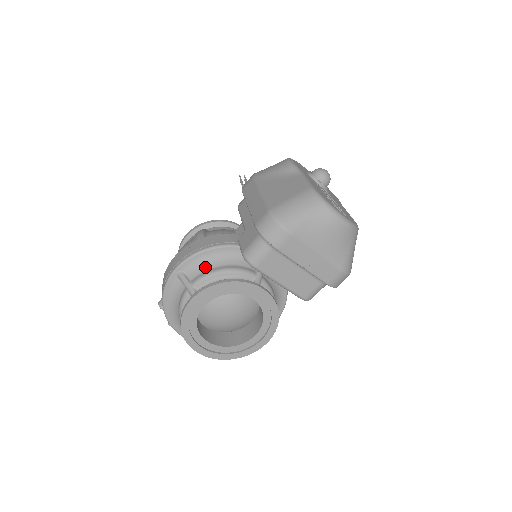
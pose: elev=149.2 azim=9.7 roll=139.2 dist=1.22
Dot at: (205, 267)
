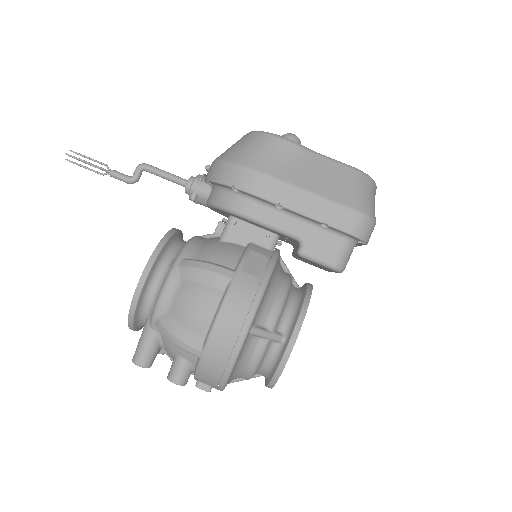
Dot at: (270, 303)
